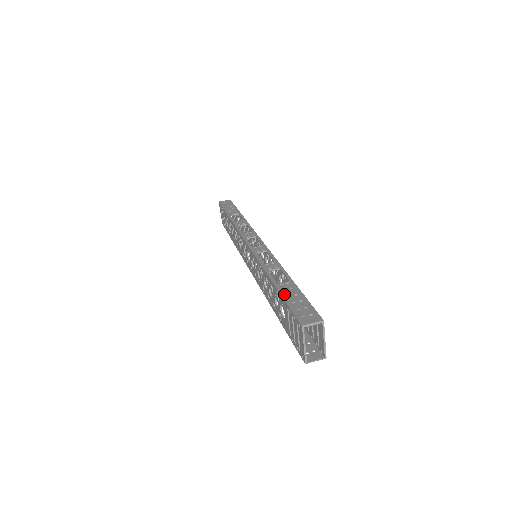
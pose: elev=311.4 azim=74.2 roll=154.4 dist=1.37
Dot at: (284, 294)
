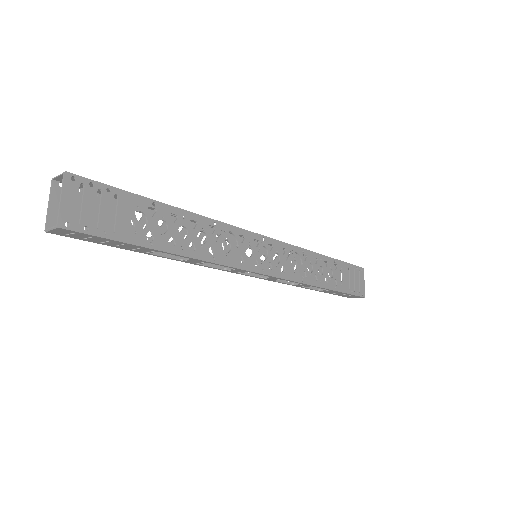
Dot at: occluded
